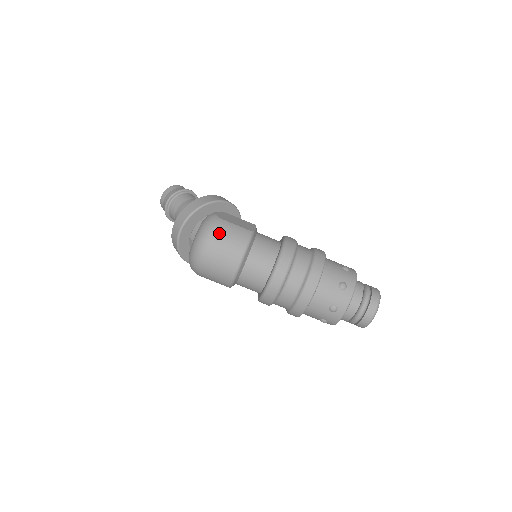
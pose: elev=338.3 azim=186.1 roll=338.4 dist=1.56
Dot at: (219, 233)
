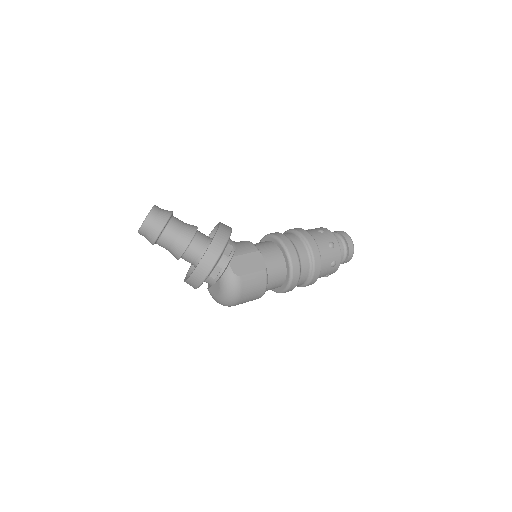
Dot at: (244, 290)
